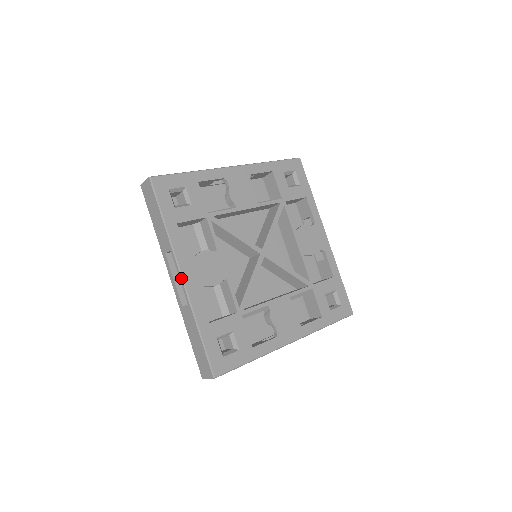
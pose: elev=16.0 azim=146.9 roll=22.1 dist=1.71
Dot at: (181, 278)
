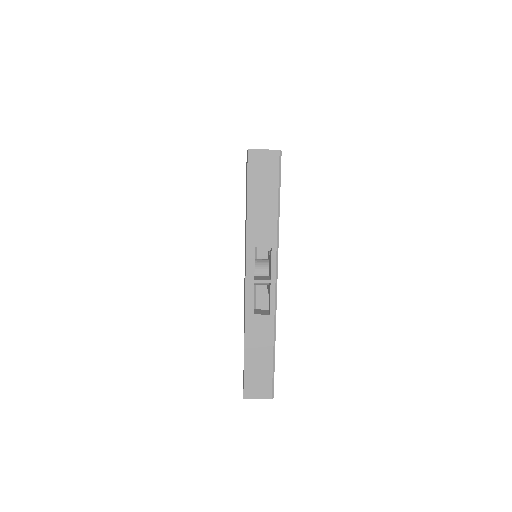
Dot at: (275, 283)
